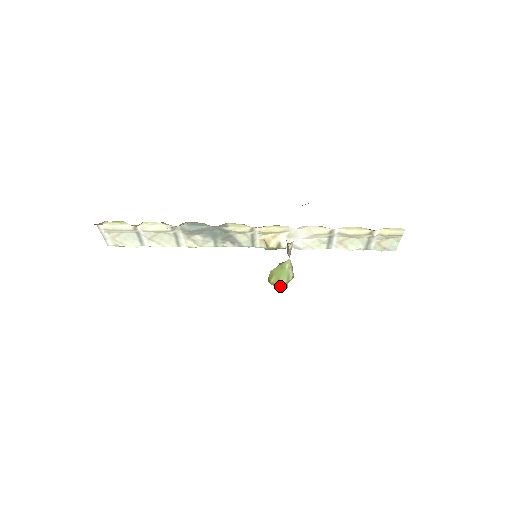
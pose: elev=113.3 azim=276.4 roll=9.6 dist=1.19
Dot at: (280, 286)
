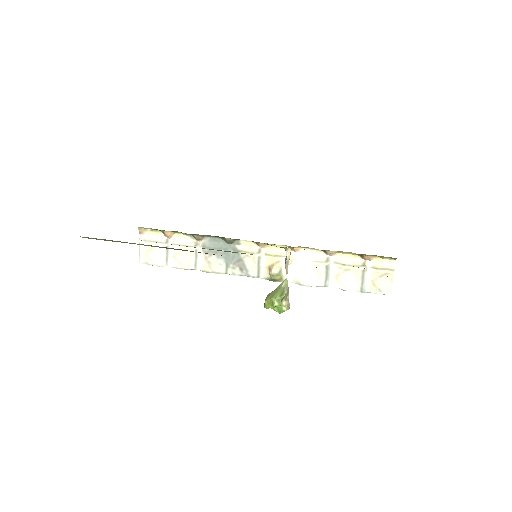
Dot at: (273, 301)
